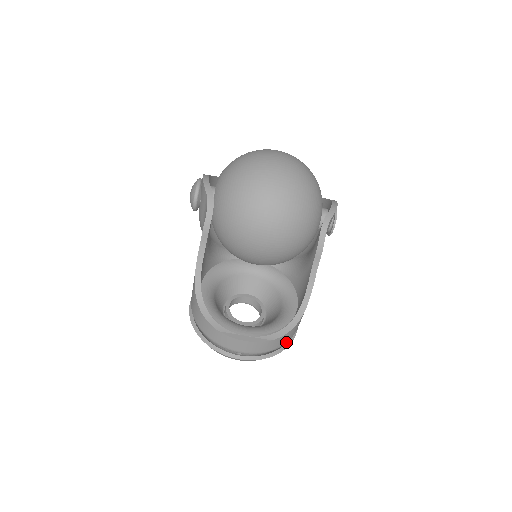
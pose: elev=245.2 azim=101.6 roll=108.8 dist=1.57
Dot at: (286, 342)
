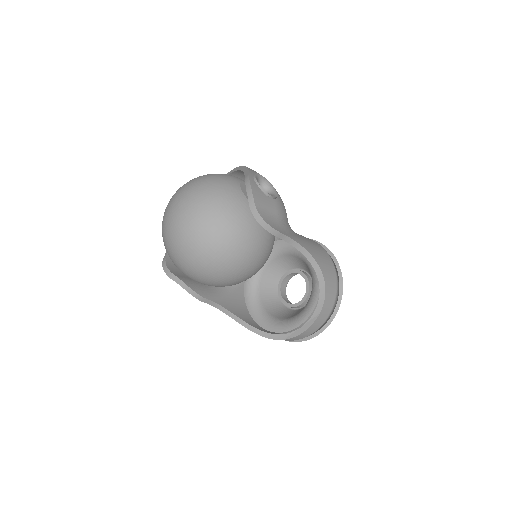
Dot at: (336, 294)
